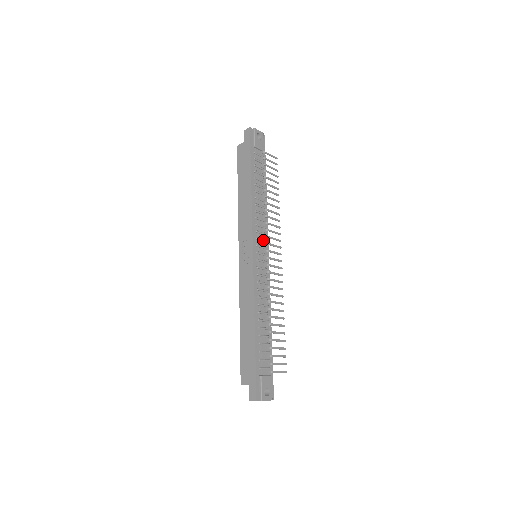
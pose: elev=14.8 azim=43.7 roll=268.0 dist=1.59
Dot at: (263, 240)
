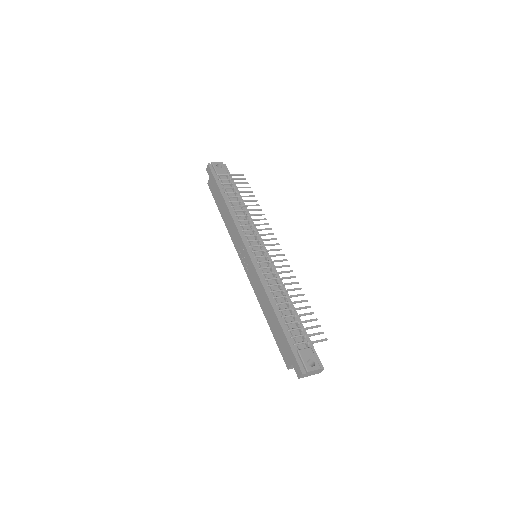
Dot at: (255, 240)
